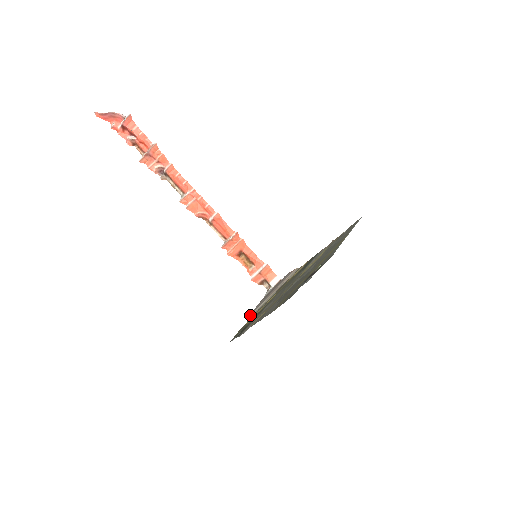
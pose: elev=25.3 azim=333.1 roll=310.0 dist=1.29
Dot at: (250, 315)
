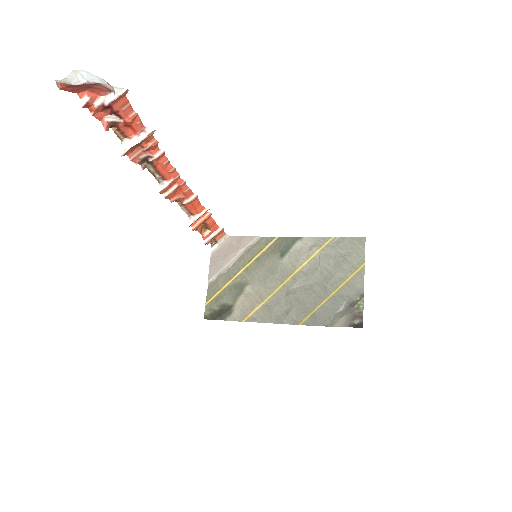
Dot at: (209, 281)
